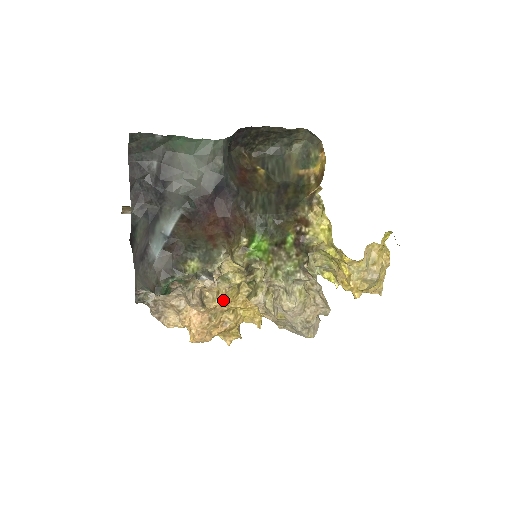
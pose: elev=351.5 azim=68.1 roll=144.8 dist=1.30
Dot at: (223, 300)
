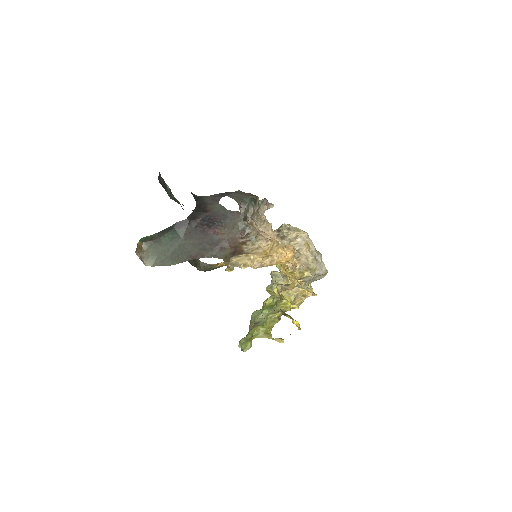
Dot at: occluded
